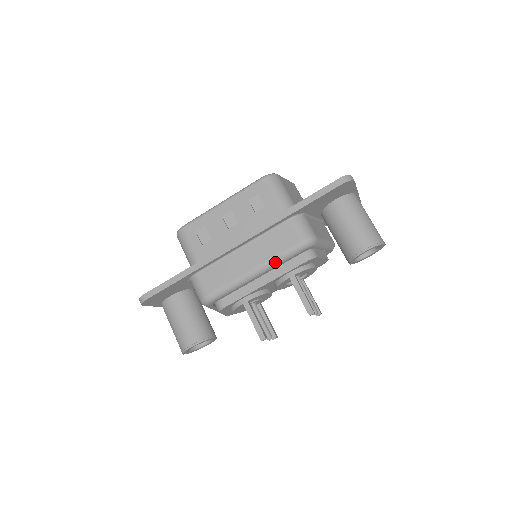
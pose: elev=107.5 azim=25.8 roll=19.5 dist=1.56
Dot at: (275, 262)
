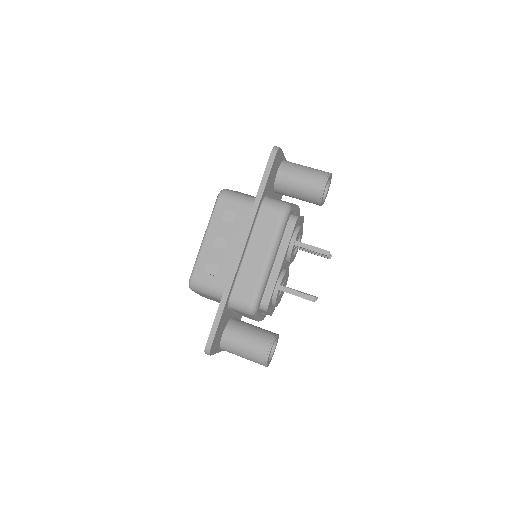
Dot at: (277, 241)
